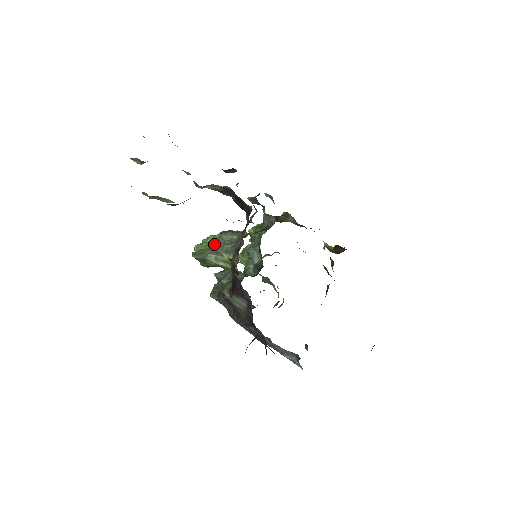
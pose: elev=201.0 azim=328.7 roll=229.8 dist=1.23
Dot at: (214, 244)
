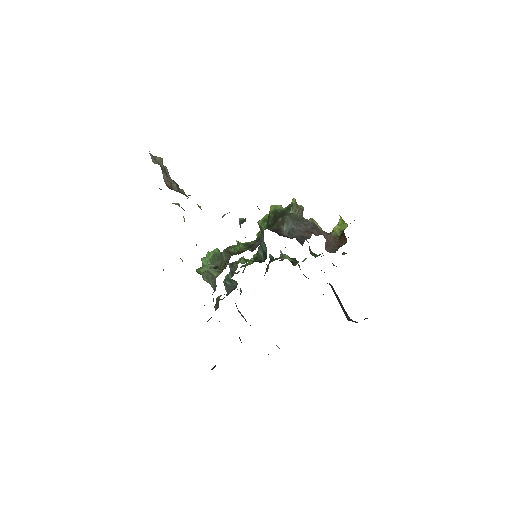
Dot at: (211, 264)
